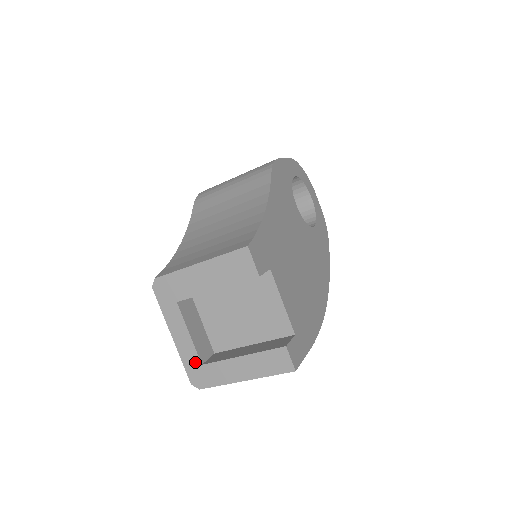
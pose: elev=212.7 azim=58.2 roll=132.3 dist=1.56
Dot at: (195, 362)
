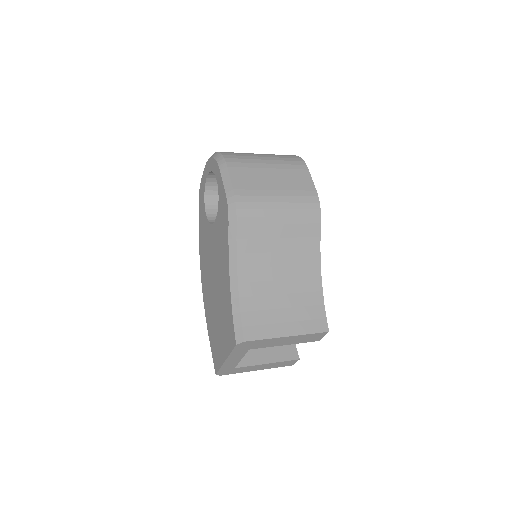
Dot at: (231, 368)
